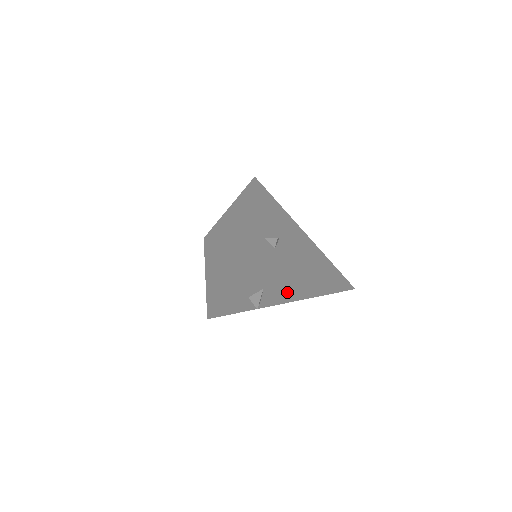
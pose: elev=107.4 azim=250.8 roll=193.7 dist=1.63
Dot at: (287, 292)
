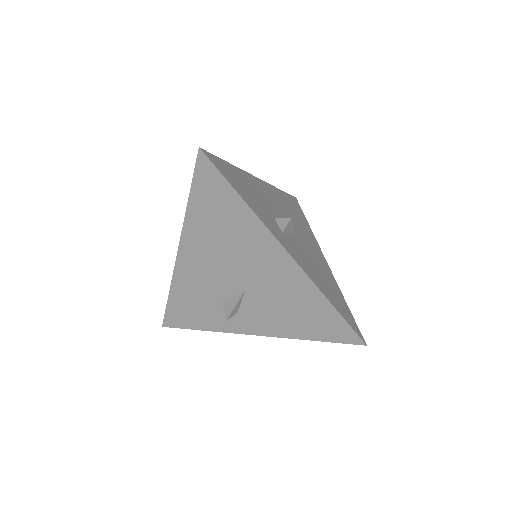
Dot at: (274, 312)
